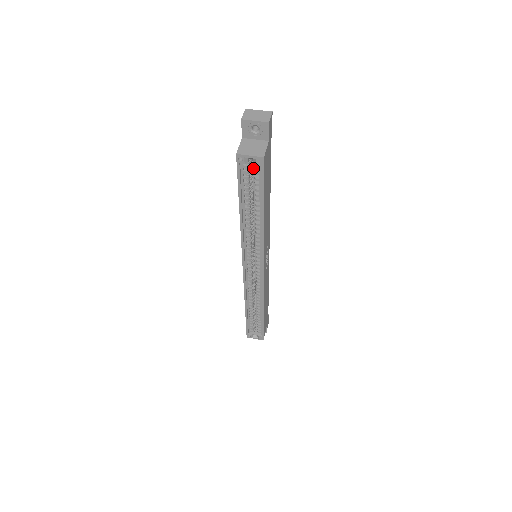
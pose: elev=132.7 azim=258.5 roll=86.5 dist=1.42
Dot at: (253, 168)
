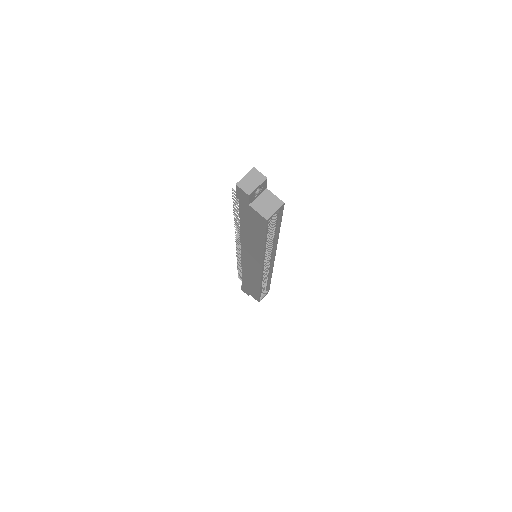
Dot at: occluded
